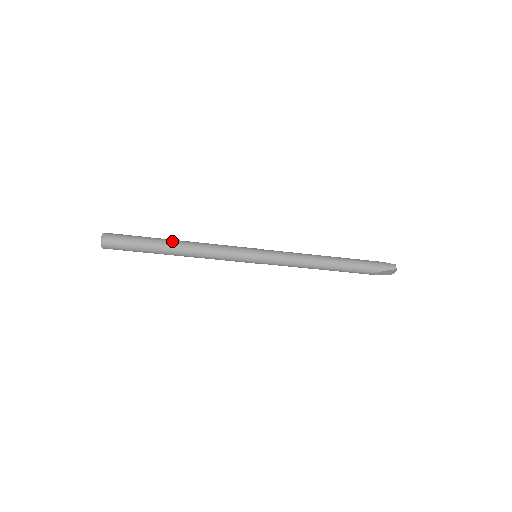
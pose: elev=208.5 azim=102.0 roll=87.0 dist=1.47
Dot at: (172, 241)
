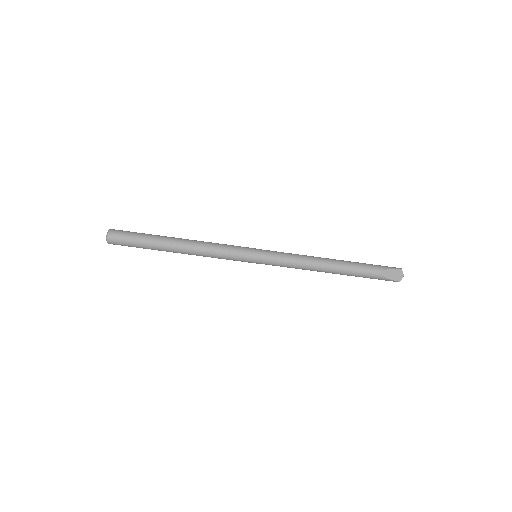
Dot at: occluded
